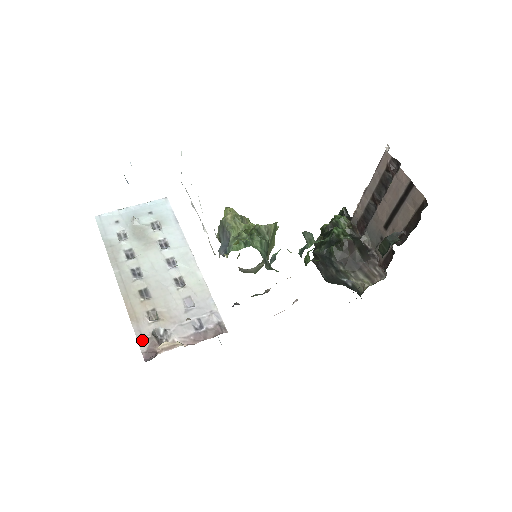
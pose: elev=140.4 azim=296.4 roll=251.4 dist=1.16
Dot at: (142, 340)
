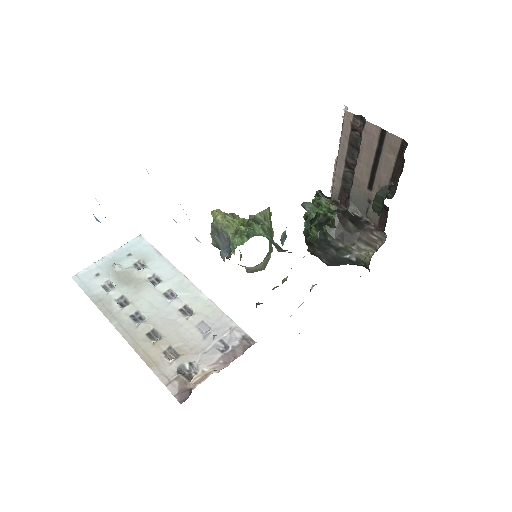
Dot at: (169, 383)
